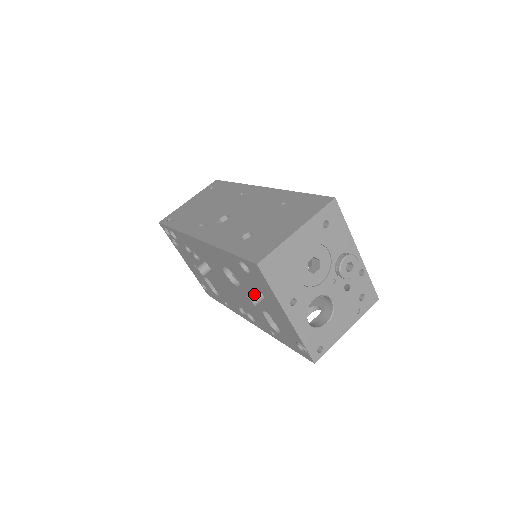
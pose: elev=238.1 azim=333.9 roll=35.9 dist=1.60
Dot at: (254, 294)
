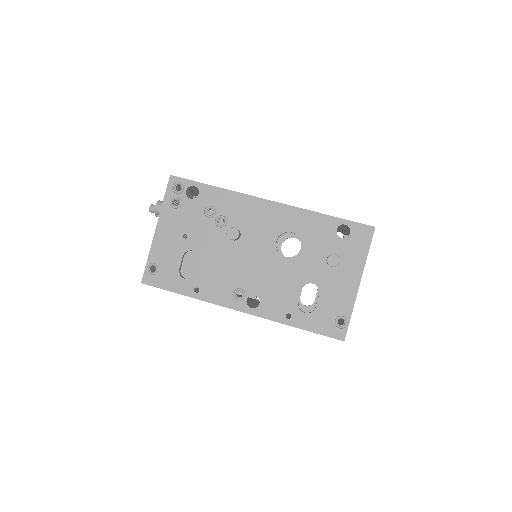
Dot at: (338, 256)
